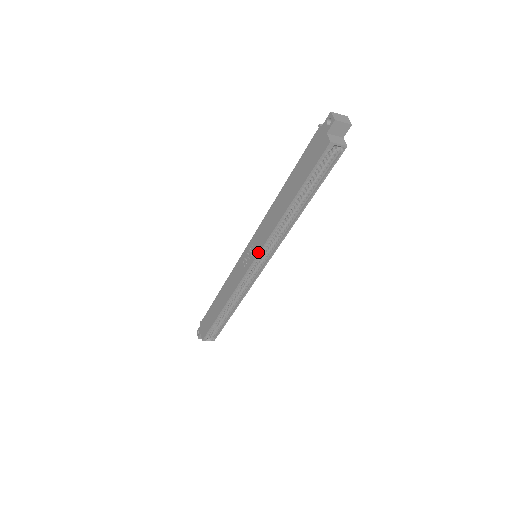
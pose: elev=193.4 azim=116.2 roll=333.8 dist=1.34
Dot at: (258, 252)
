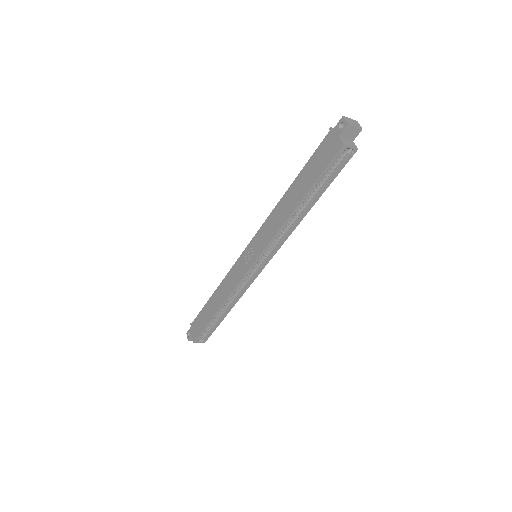
Dot at: (261, 252)
